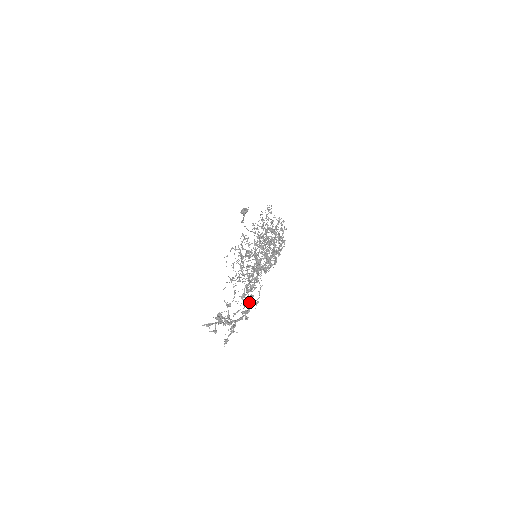
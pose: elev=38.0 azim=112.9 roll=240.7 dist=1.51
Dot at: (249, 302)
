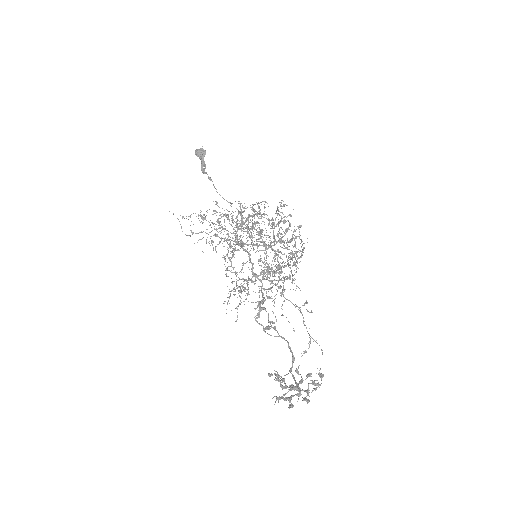
Dot at: occluded
